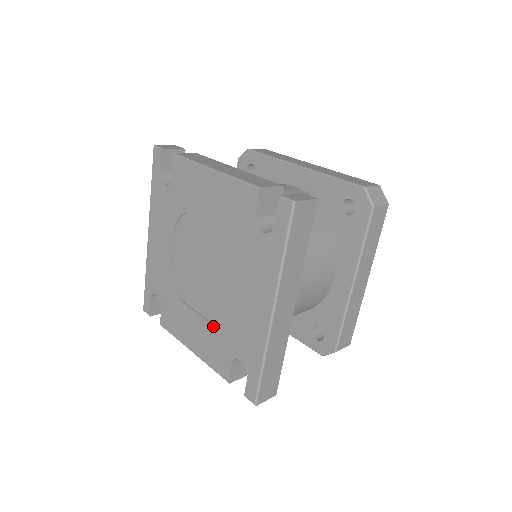
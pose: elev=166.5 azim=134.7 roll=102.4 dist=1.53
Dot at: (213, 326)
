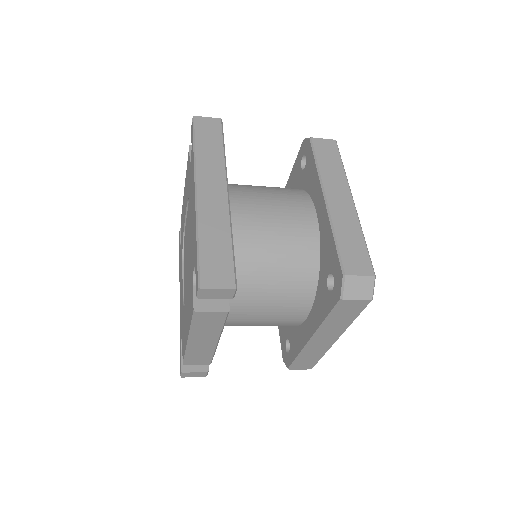
Dot at: (189, 281)
